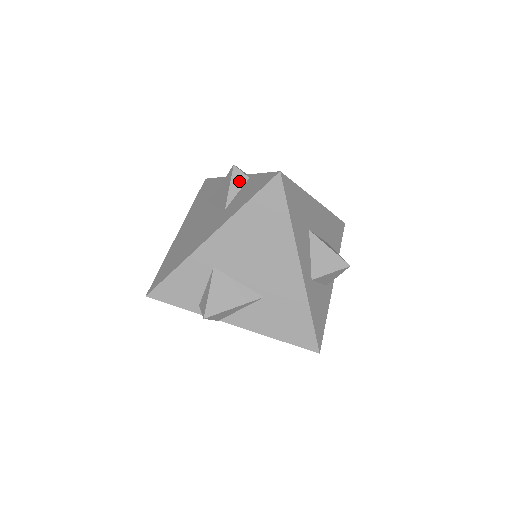
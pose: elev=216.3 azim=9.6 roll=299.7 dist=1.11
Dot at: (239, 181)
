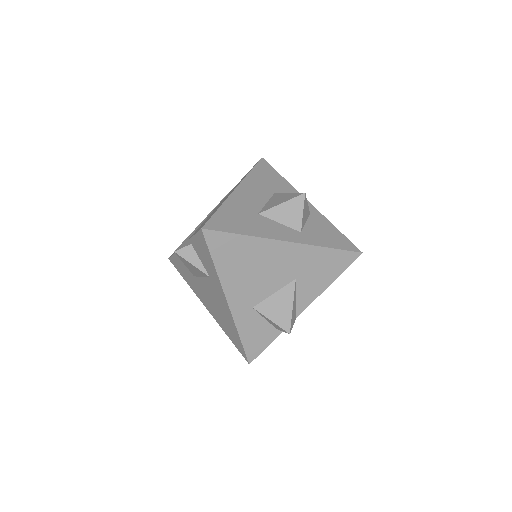
Dot at: (190, 254)
